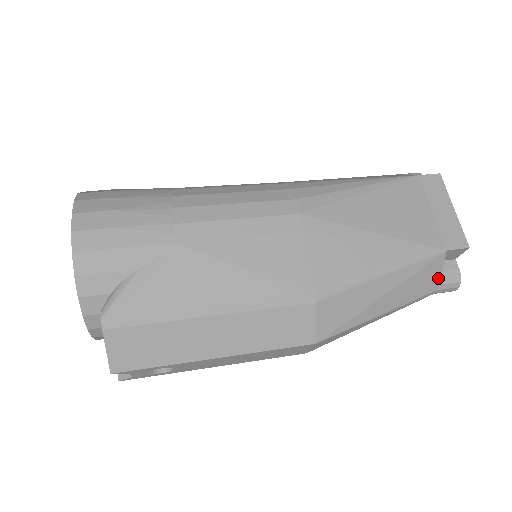
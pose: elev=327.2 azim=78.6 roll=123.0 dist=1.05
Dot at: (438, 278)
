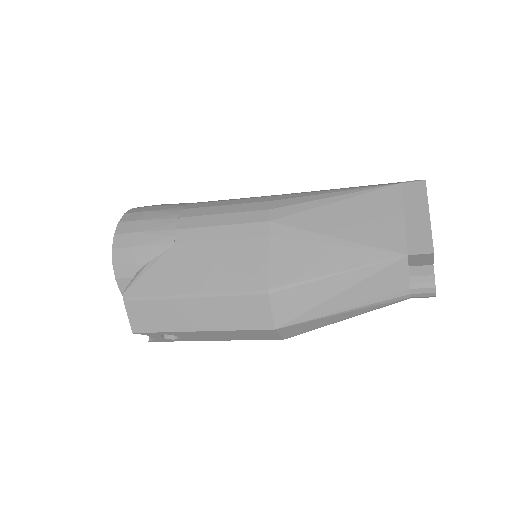
Dot at: (406, 282)
